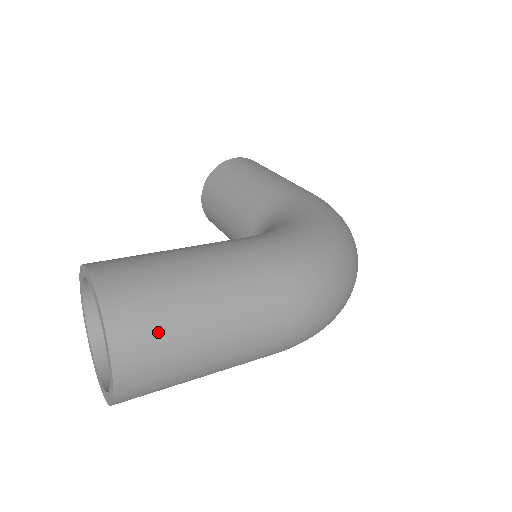
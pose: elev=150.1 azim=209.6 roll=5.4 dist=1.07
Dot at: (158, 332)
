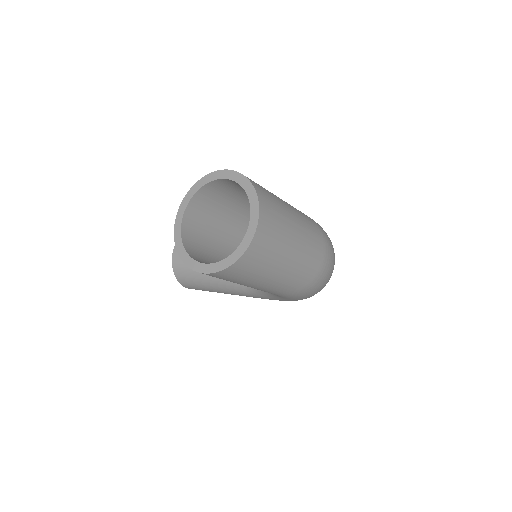
Dot at: (275, 207)
